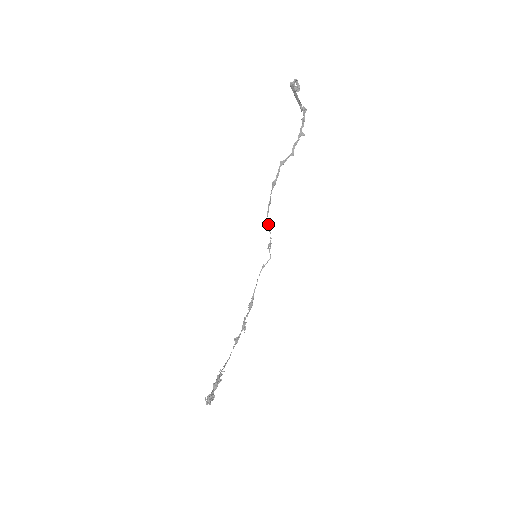
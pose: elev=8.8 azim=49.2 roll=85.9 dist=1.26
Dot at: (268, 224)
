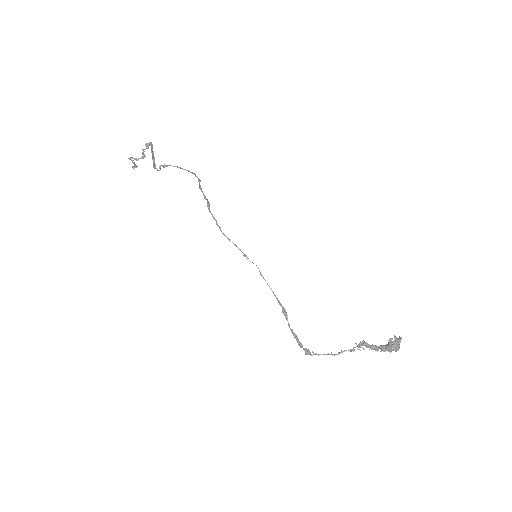
Dot at: (229, 240)
